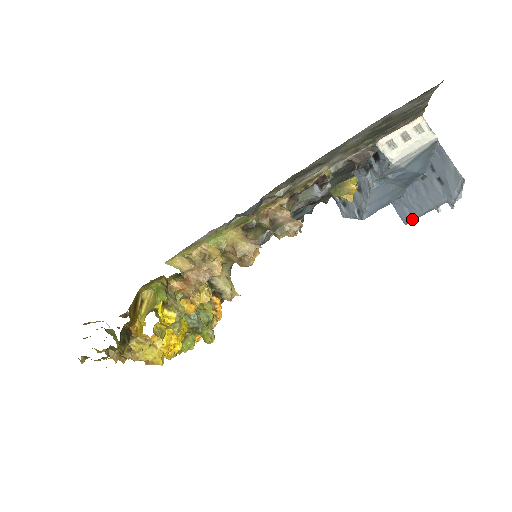
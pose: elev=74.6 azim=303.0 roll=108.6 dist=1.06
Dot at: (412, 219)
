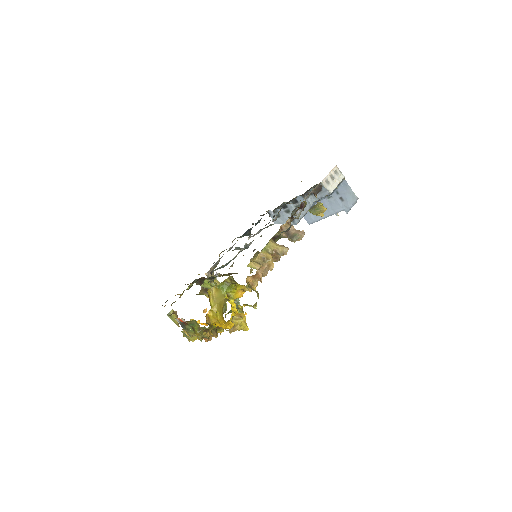
Dot at: (316, 221)
